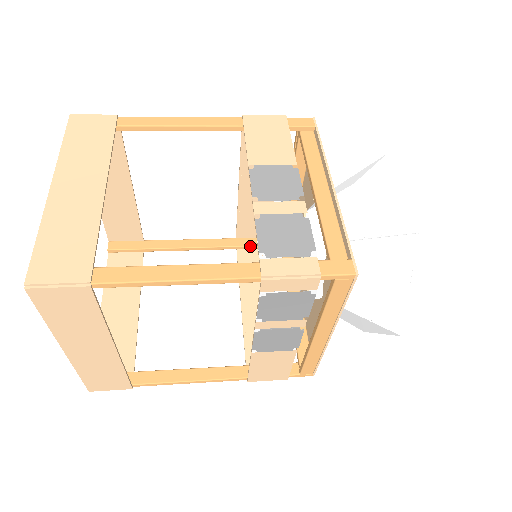
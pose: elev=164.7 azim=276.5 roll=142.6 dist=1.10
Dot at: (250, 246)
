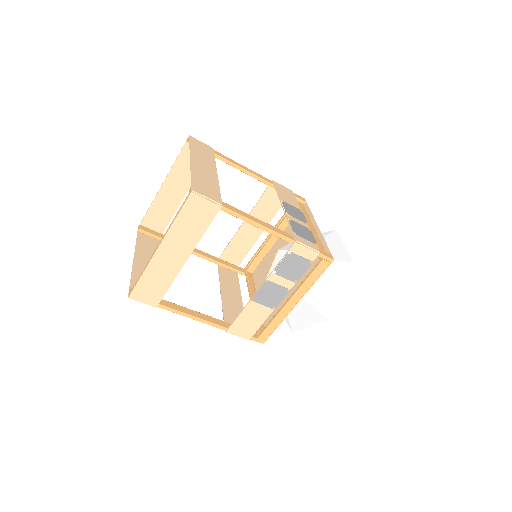
Dot at: (227, 266)
